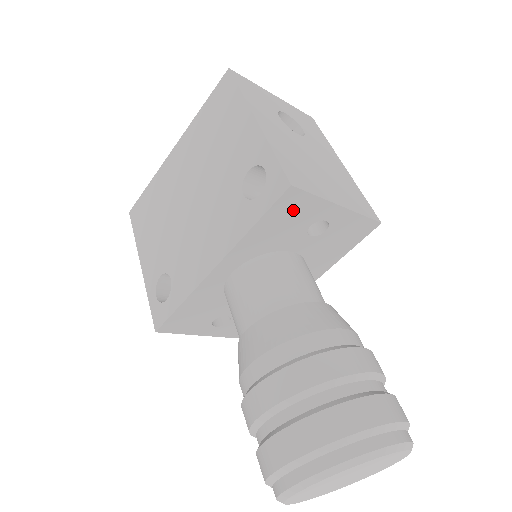
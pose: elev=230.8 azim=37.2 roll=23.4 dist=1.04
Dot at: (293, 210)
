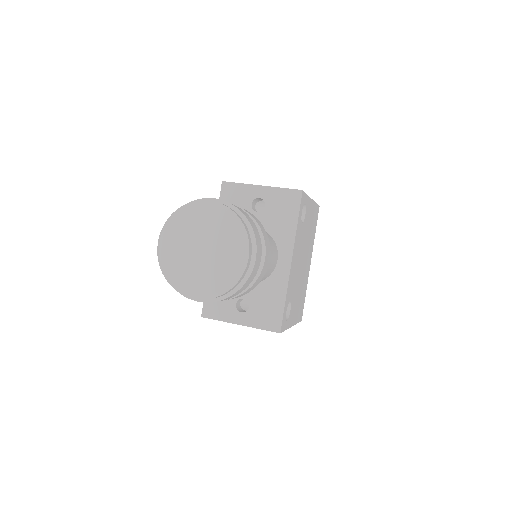
Dot at: (233, 196)
